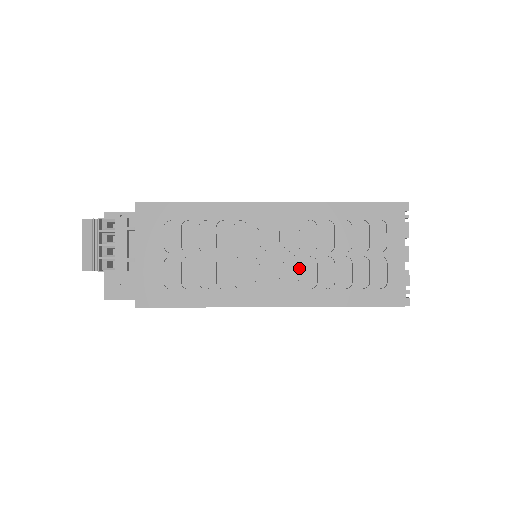
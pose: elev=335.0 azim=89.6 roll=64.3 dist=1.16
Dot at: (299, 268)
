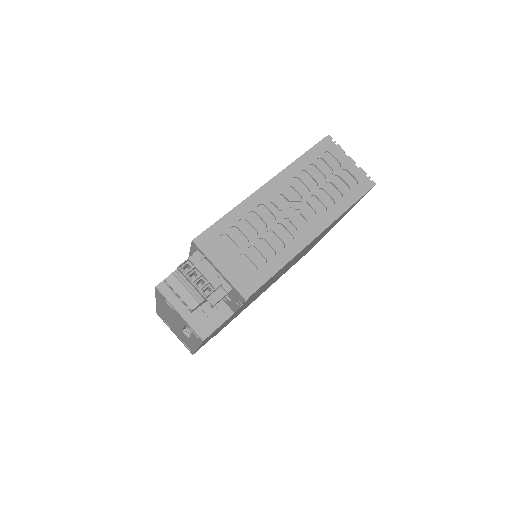
Dot at: (310, 207)
